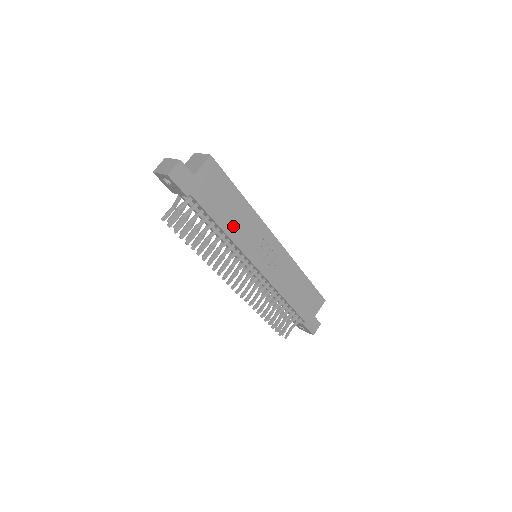
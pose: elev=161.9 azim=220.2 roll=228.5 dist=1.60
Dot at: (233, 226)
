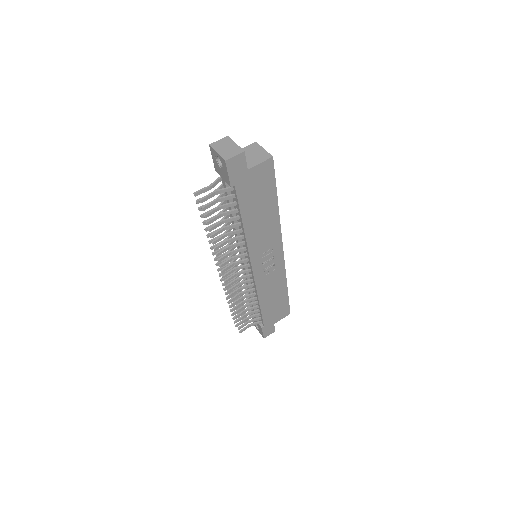
Dot at: (254, 227)
